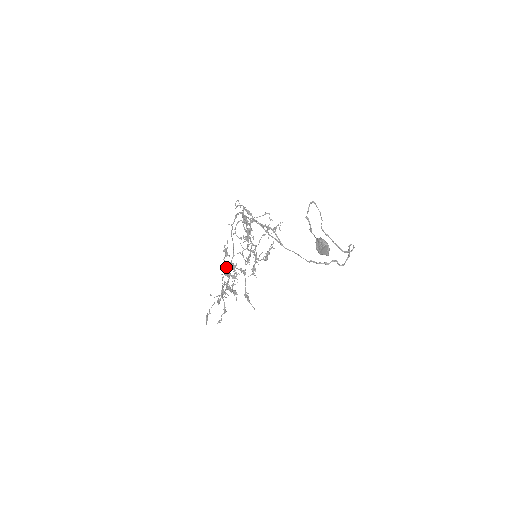
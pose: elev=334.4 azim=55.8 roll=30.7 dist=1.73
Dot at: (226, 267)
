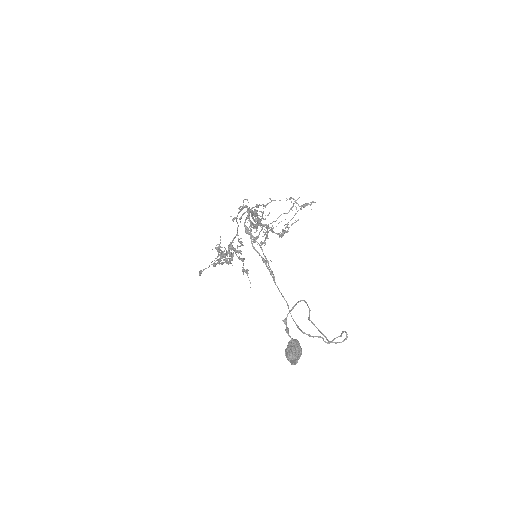
Dot at: occluded
